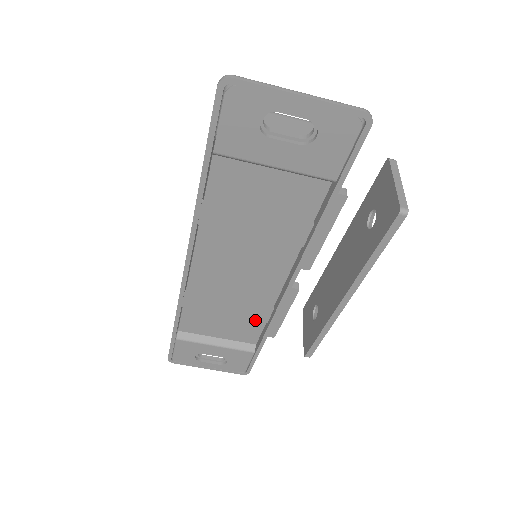
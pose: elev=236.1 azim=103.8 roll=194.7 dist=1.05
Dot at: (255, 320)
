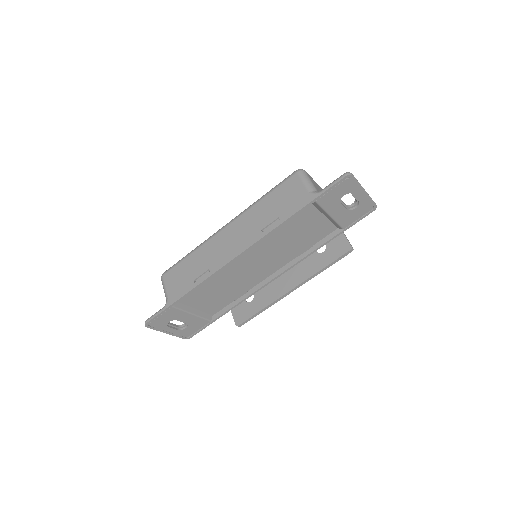
Dot at: (230, 298)
